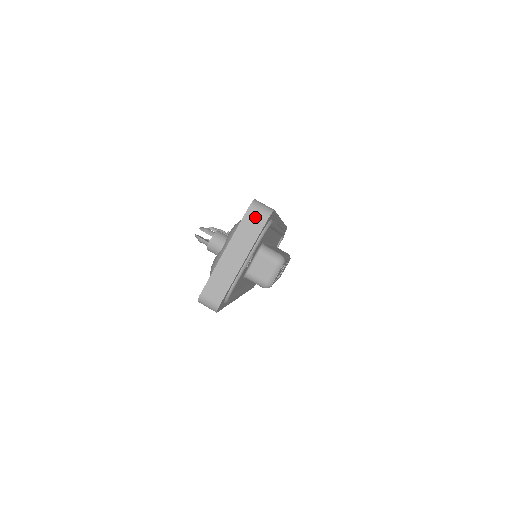
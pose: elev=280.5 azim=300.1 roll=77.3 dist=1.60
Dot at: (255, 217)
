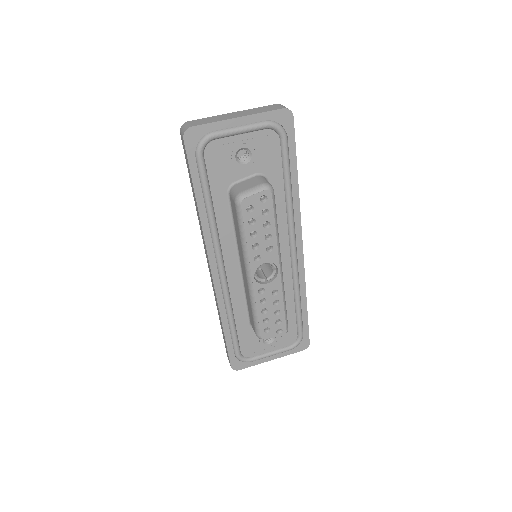
Dot at: (275, 107)
